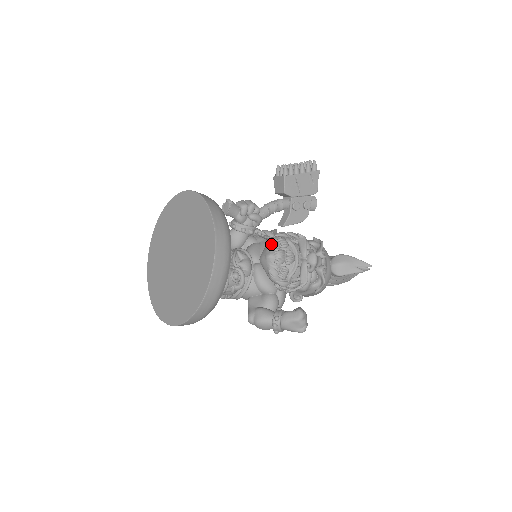
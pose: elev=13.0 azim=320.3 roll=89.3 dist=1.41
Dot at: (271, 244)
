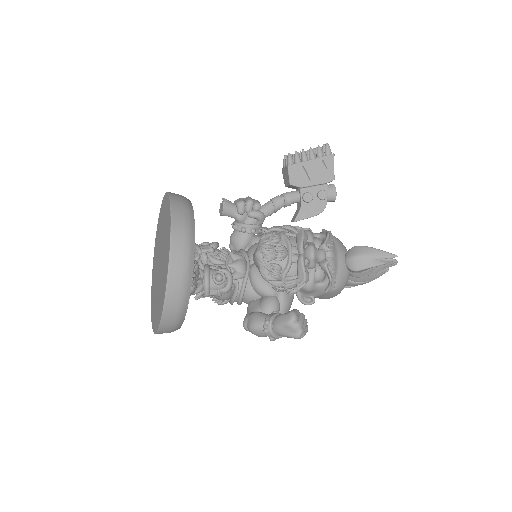
Dot at: (261, 240)
